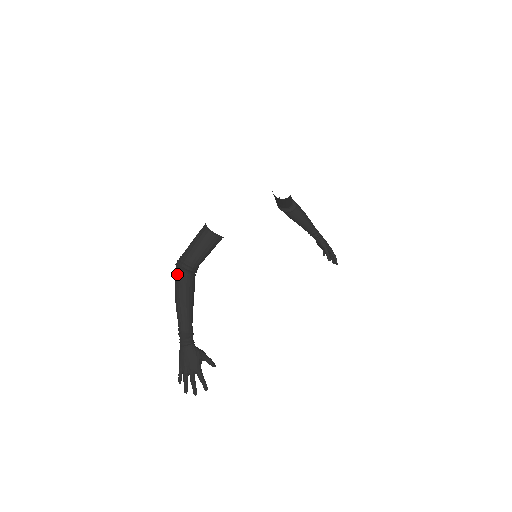
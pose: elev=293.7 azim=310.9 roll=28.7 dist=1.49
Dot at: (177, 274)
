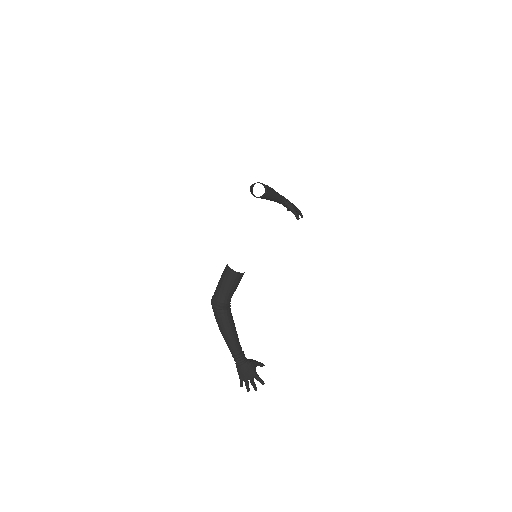
Dot at: (217, 314)
